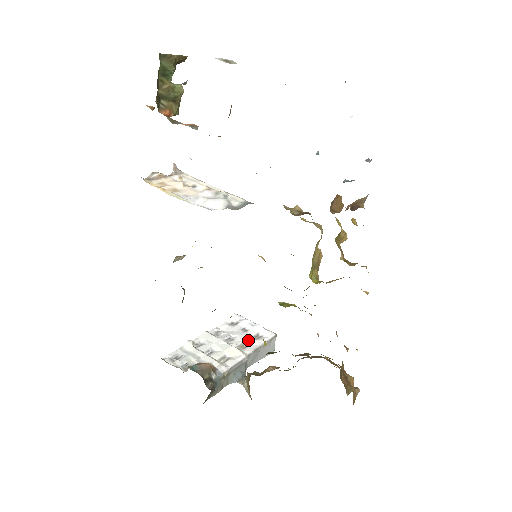
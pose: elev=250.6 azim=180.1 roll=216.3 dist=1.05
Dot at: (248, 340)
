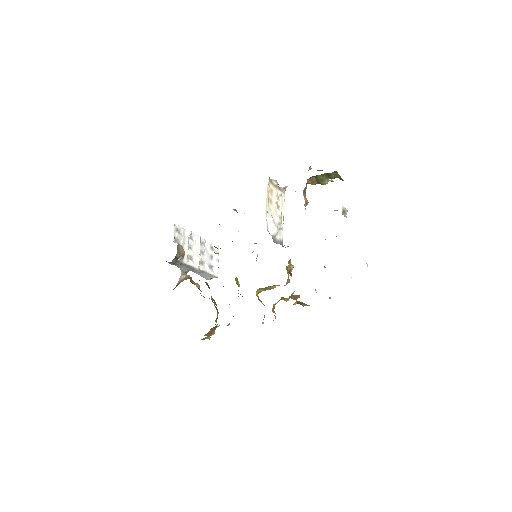
Dot at: (207, 263)
